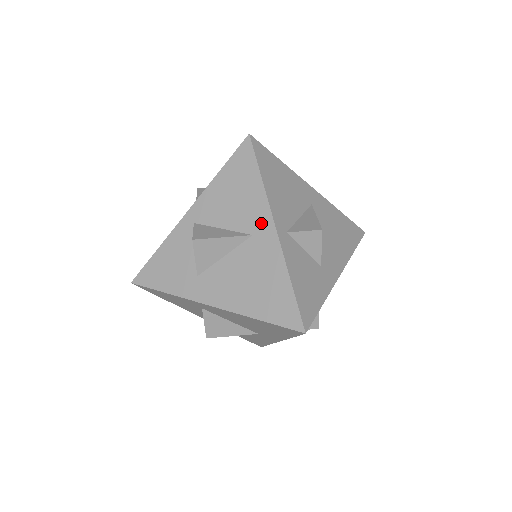
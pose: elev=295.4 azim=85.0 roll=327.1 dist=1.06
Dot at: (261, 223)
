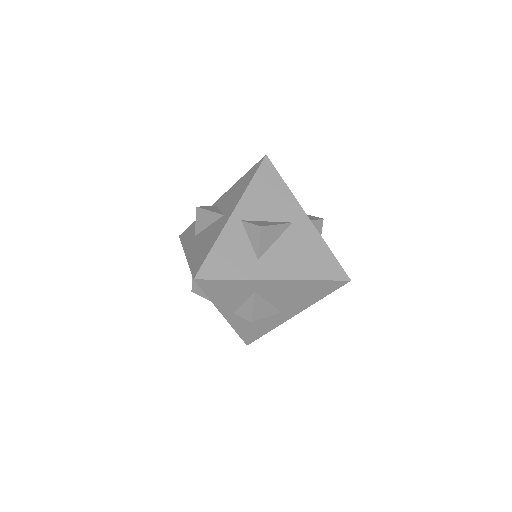
Dot at: (231, 208)
